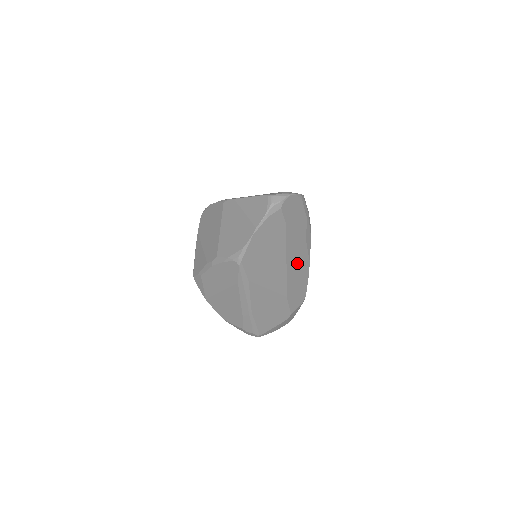
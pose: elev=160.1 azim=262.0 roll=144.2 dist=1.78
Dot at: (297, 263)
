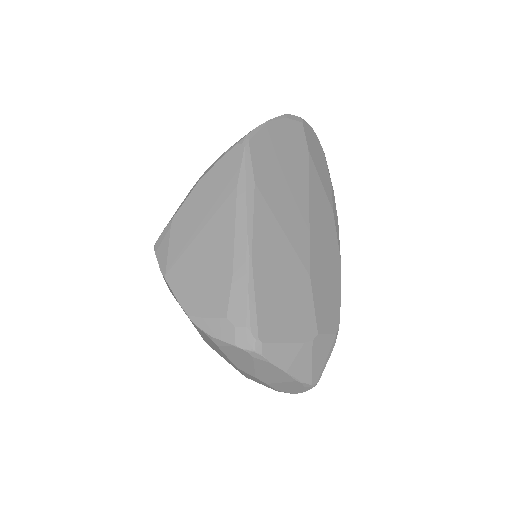
Dot at: (323, 233)
